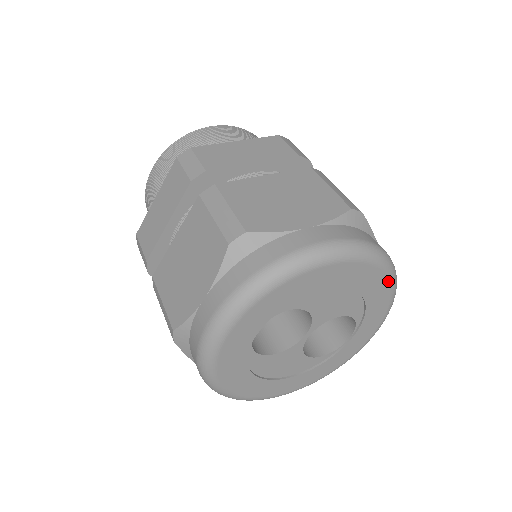
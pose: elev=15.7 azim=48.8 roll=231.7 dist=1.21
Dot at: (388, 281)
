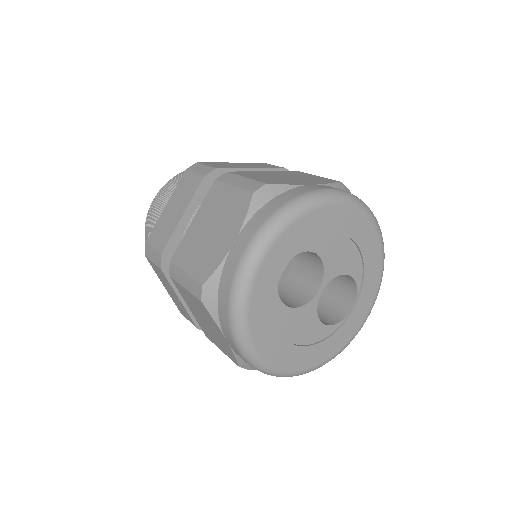
Dot at: (379, 241)
